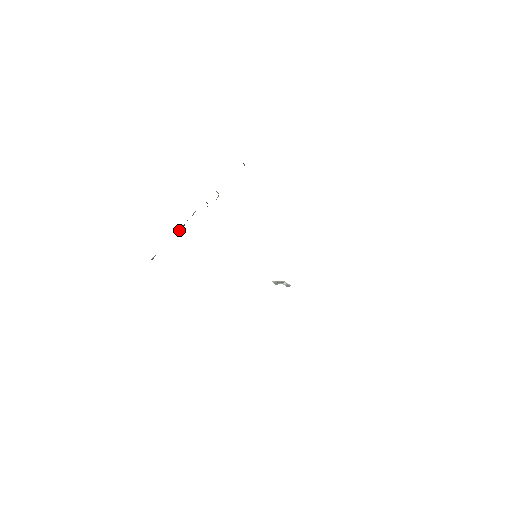
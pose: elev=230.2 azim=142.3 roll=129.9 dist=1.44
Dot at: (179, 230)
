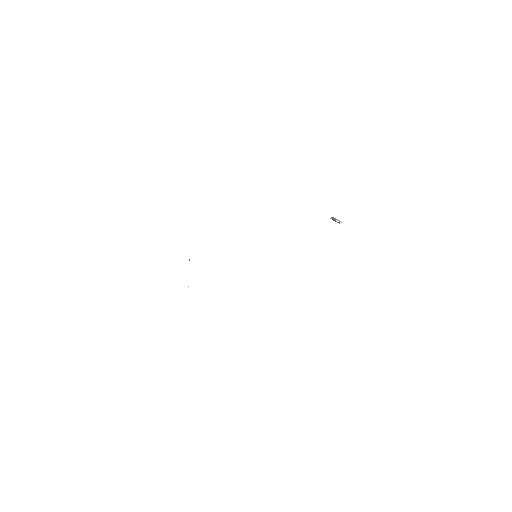
Dot at: occluded
